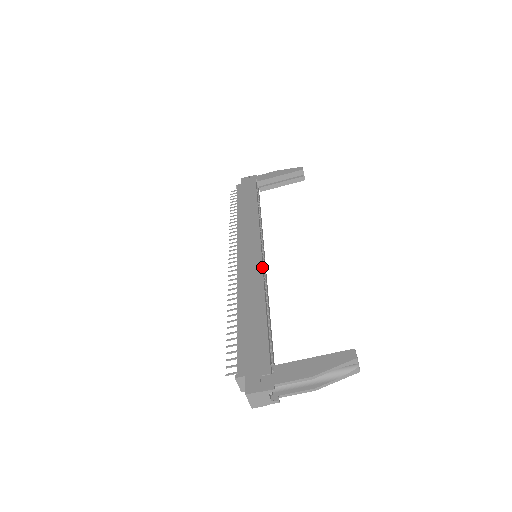
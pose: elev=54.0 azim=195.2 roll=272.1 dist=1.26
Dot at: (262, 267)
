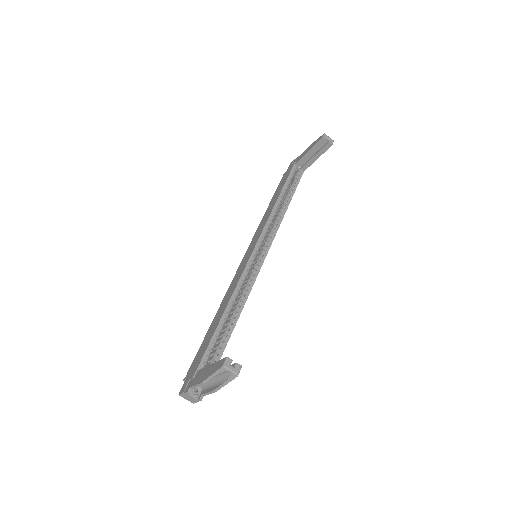
Dot at: (243, 271)
